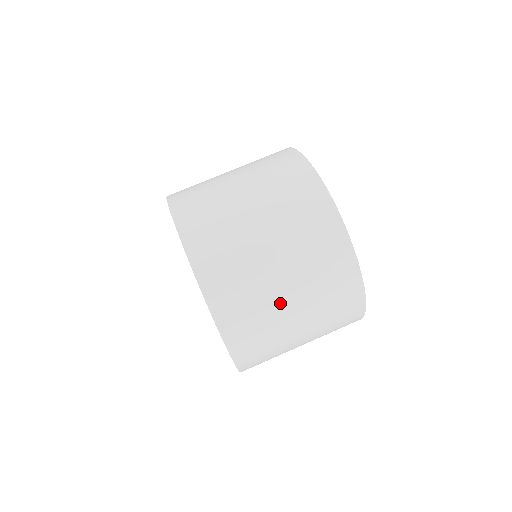
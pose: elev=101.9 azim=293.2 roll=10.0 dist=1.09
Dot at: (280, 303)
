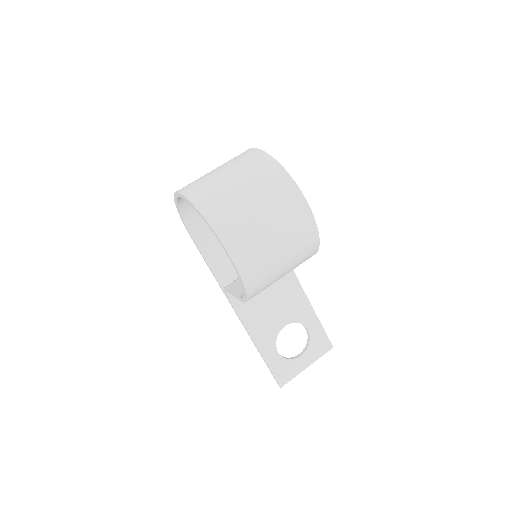
Dot at: (234, 190)
